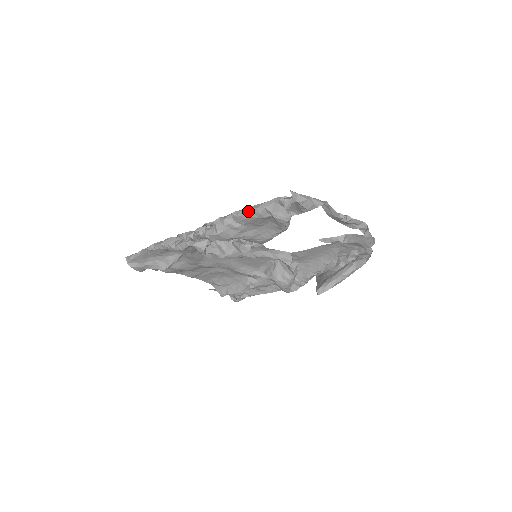
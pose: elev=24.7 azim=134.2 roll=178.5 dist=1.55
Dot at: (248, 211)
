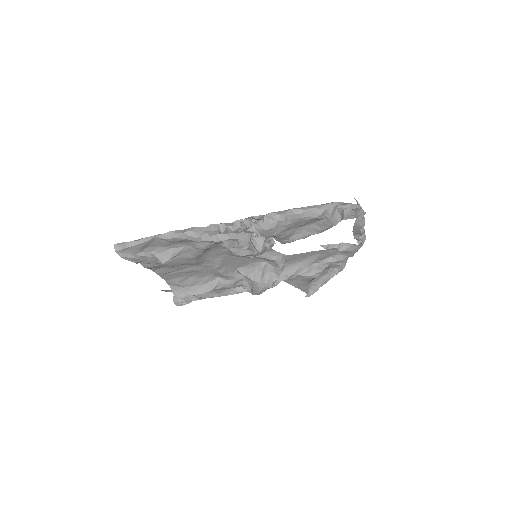
Dot at: (309, 210)
